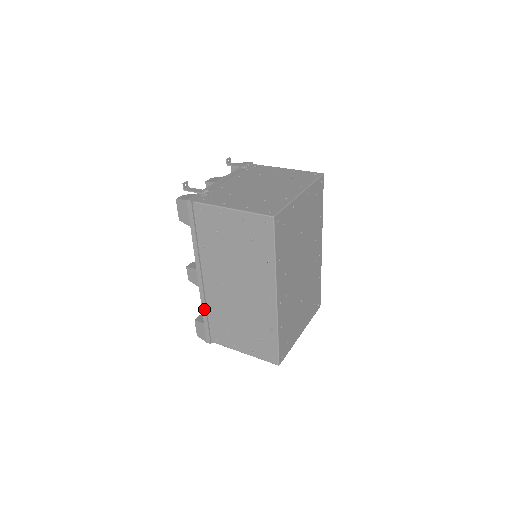
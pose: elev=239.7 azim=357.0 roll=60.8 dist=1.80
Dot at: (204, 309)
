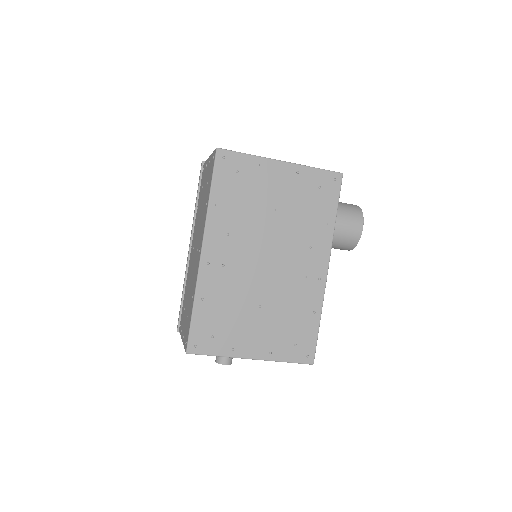
Dot at: (184, 285)
